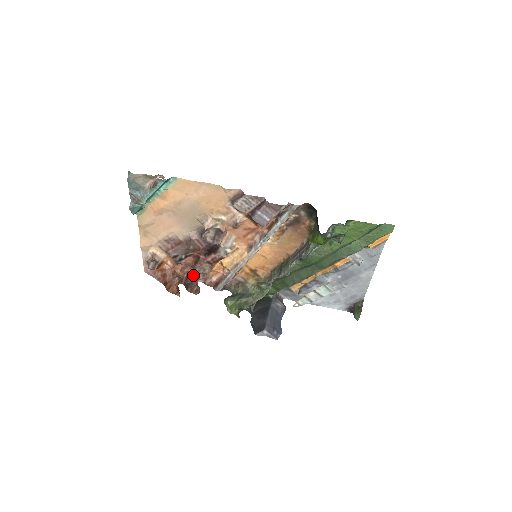
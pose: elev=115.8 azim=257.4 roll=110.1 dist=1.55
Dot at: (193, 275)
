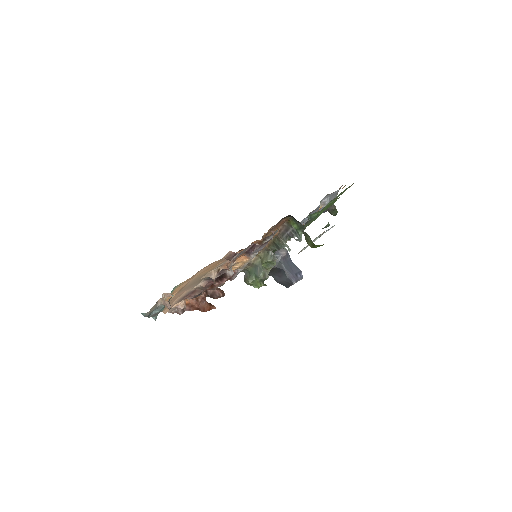
Dot at: occluded
